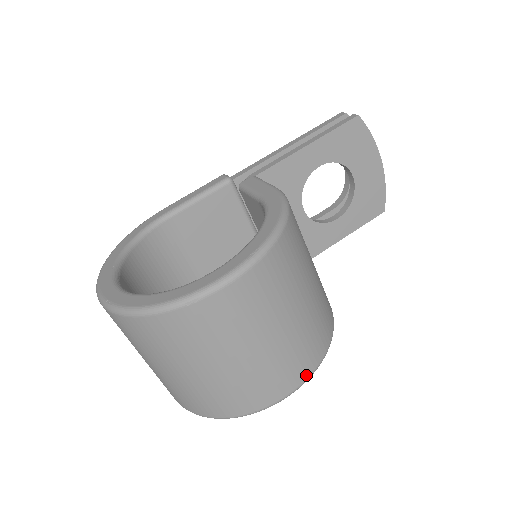
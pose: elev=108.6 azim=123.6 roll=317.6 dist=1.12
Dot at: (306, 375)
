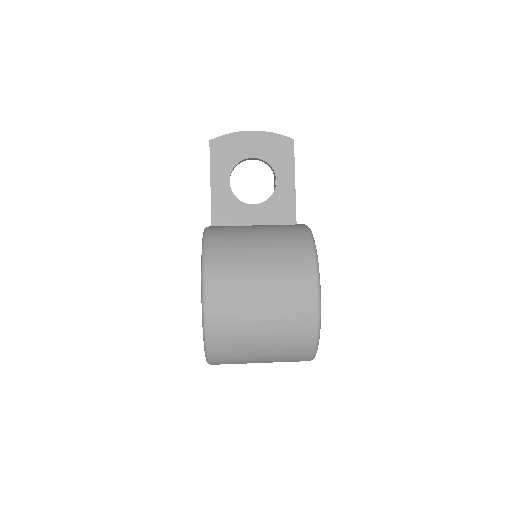
Dot at: (312, 277)
